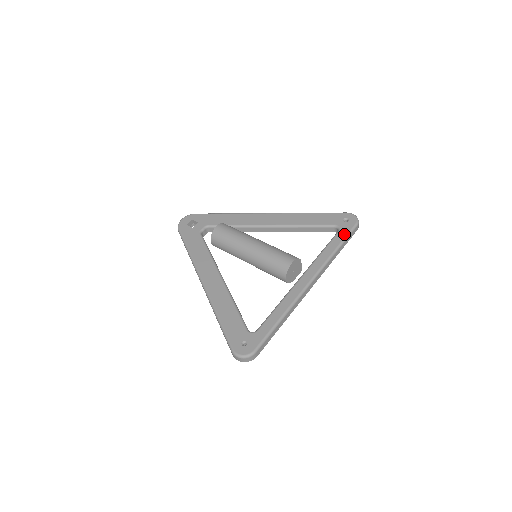
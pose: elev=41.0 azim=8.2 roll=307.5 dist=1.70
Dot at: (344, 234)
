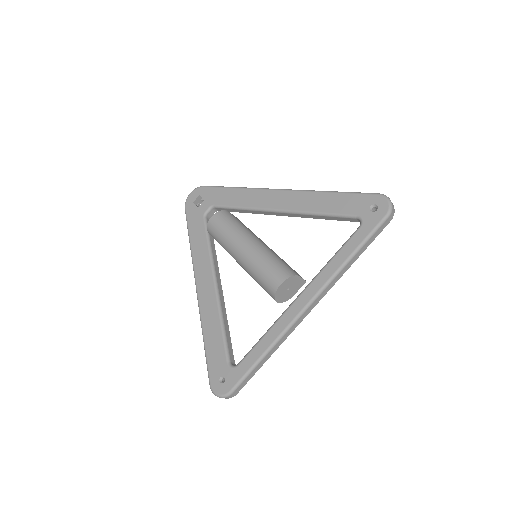
Dot at: (365, 233)
